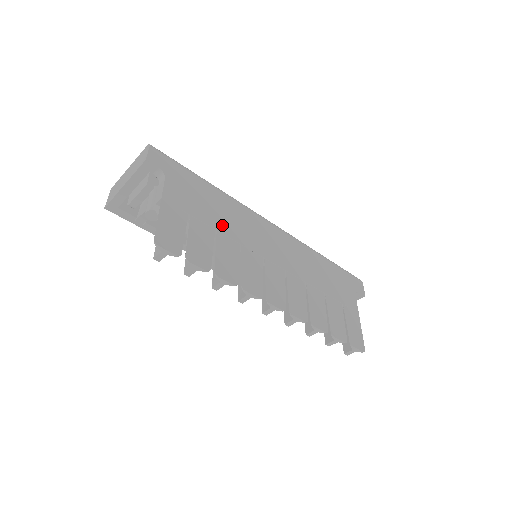
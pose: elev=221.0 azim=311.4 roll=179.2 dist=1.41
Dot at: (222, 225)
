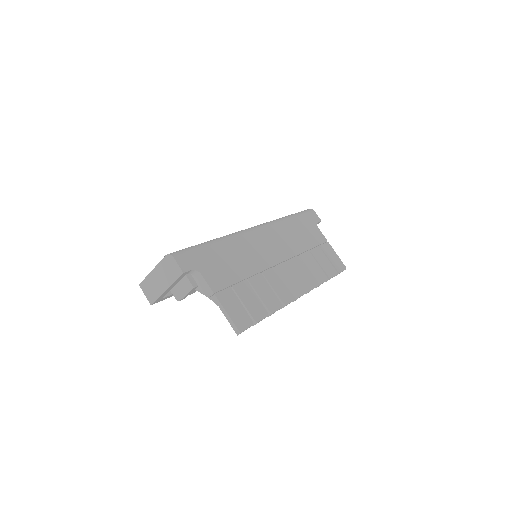
Dot at: (245, 270)
